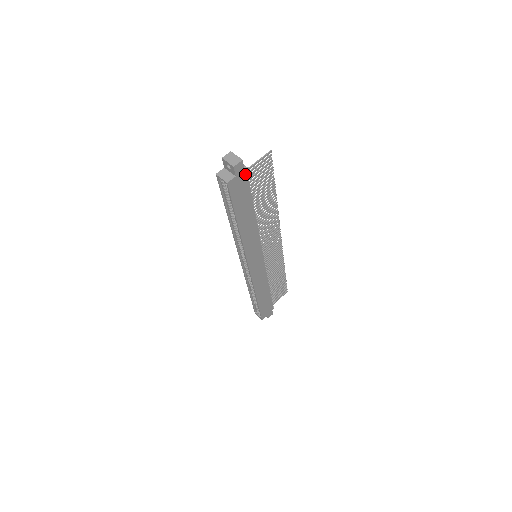
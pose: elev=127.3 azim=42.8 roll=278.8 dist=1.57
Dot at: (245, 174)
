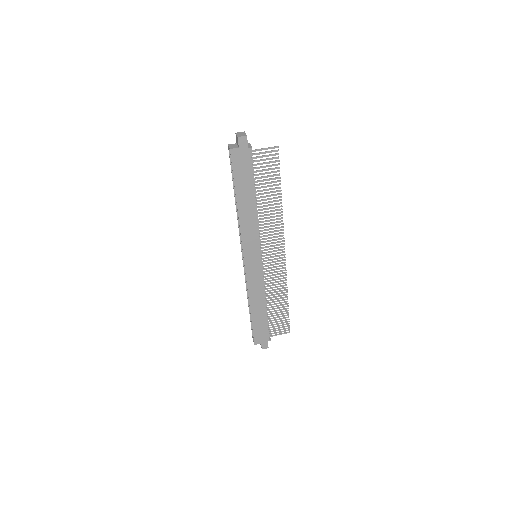
Dot at: (248, 151)
